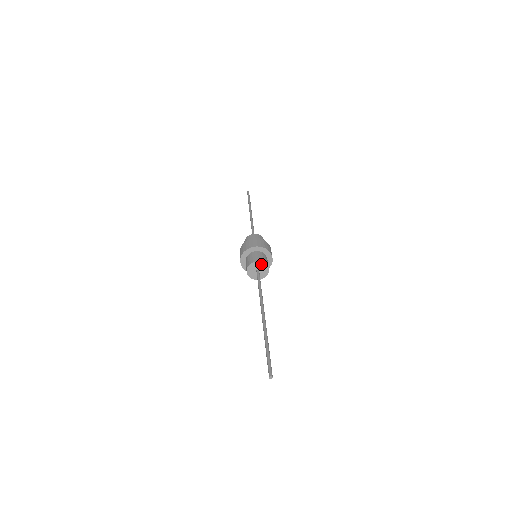
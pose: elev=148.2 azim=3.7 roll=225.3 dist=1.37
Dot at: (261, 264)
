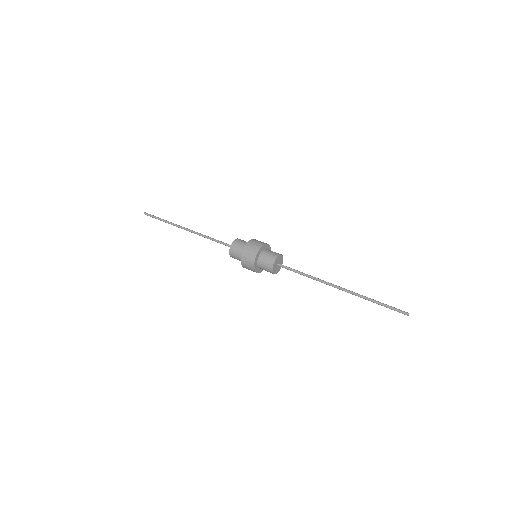
Dot at: (281, 257)
